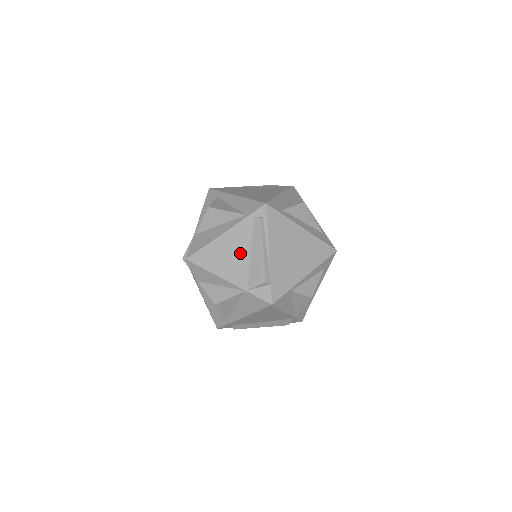
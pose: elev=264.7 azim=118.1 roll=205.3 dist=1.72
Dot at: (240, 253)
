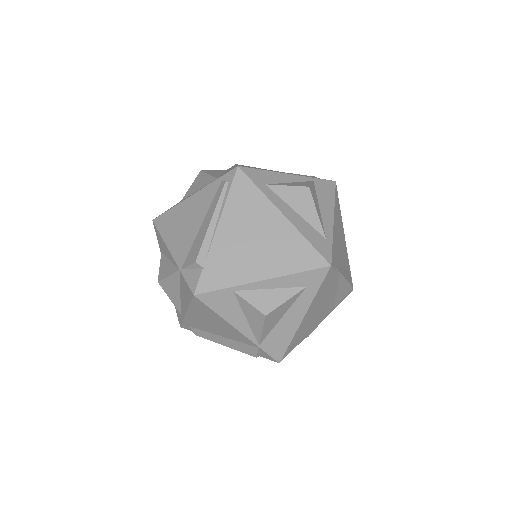
Dot at: (193, 222)
